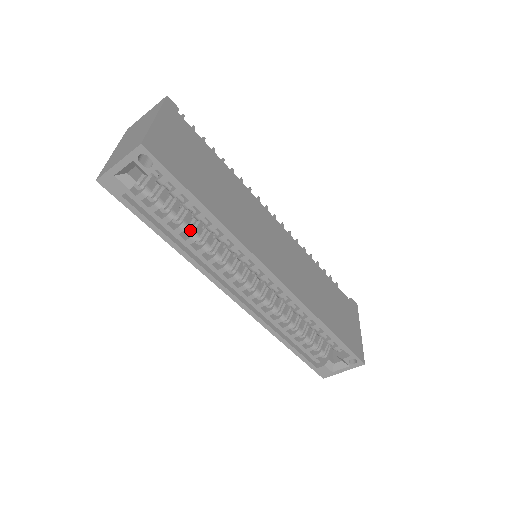
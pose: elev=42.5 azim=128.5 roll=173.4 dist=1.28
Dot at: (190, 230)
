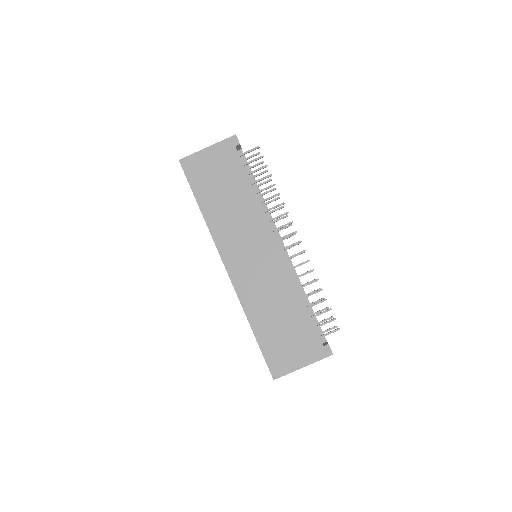
Dot at: occluded
